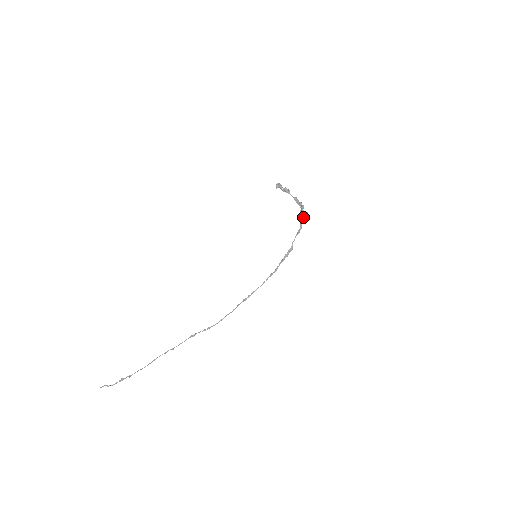
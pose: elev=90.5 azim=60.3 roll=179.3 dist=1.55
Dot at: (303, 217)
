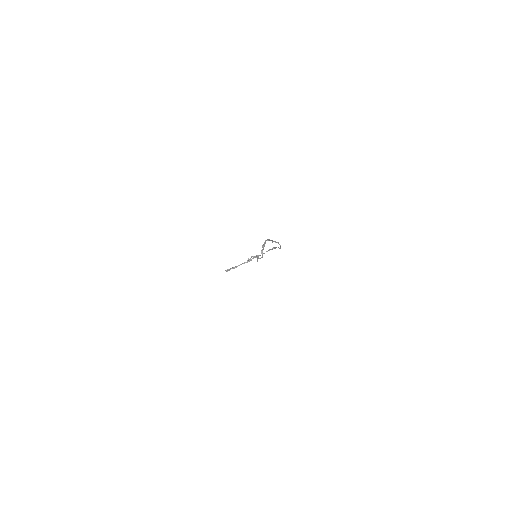
Dot at: occluded
